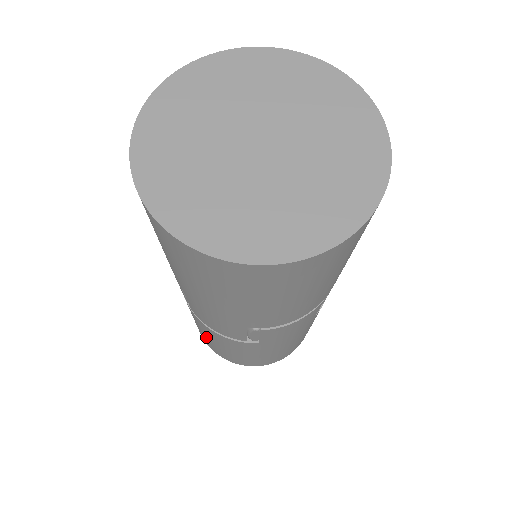
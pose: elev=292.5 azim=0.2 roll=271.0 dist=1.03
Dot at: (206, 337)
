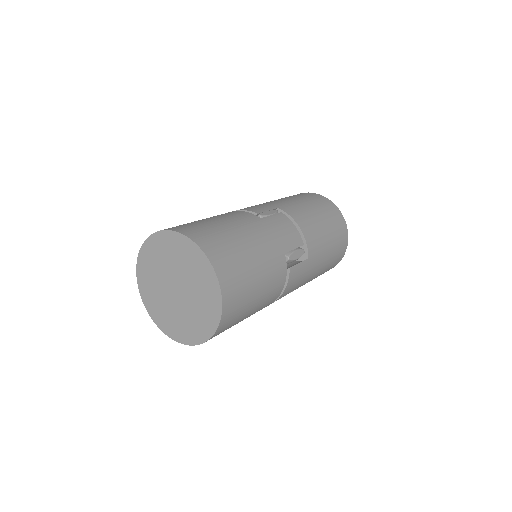
Dot at: occluded
